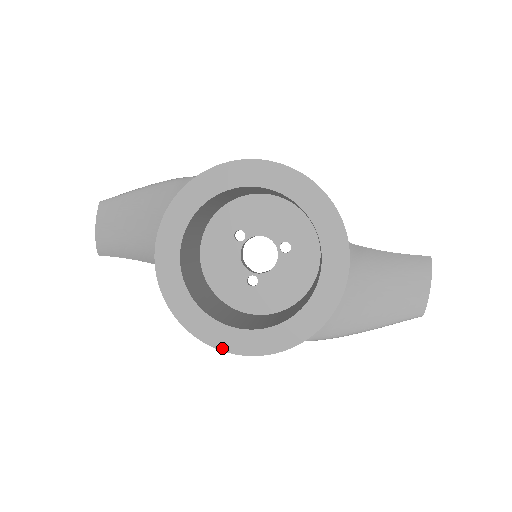
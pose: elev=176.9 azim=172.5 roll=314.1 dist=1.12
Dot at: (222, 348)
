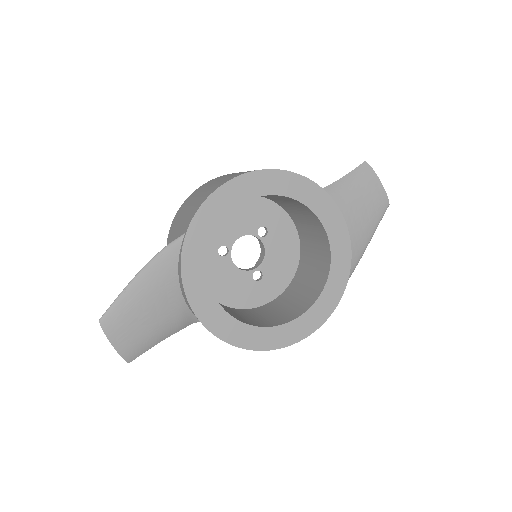
Dot at: (299, 339)
